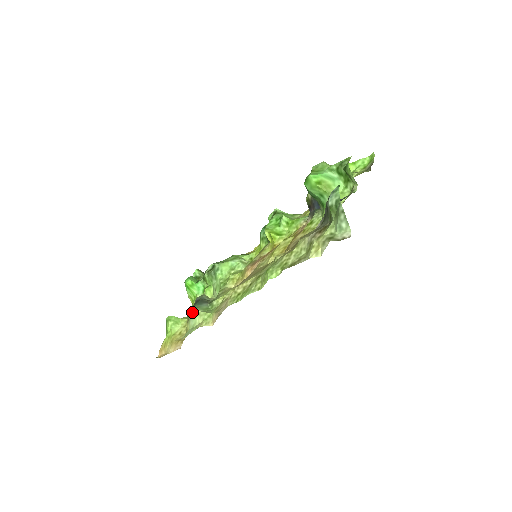
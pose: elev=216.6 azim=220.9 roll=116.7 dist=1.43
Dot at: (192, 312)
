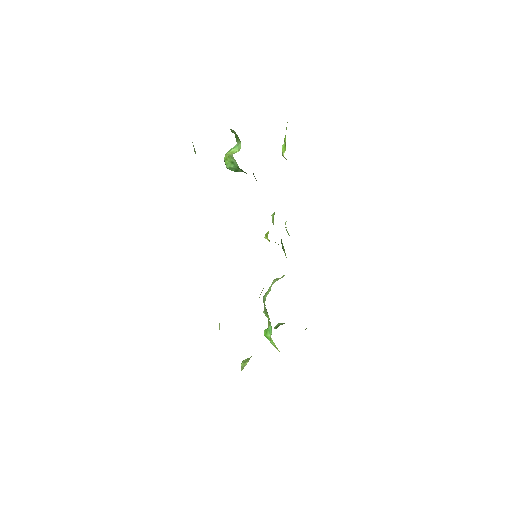
Dot at: occluded
